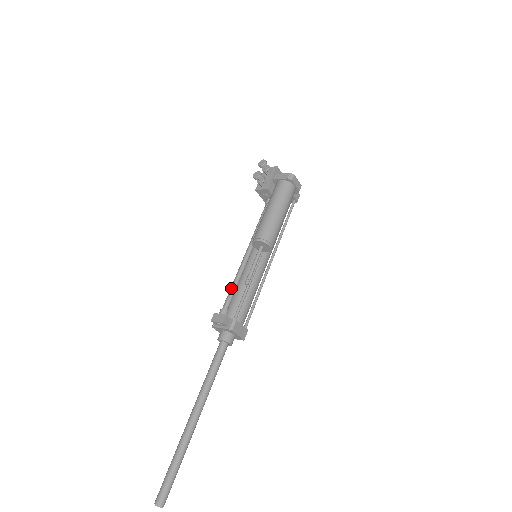
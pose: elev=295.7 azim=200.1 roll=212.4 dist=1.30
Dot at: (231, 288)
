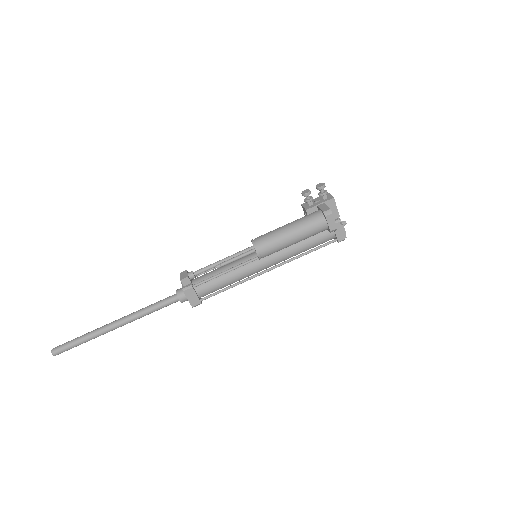
Dot at: (213, 263)
